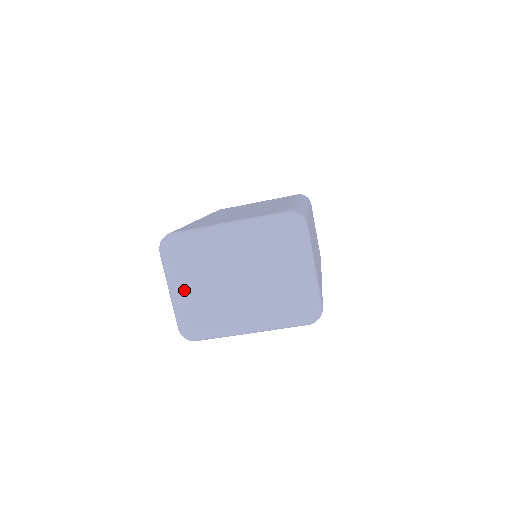
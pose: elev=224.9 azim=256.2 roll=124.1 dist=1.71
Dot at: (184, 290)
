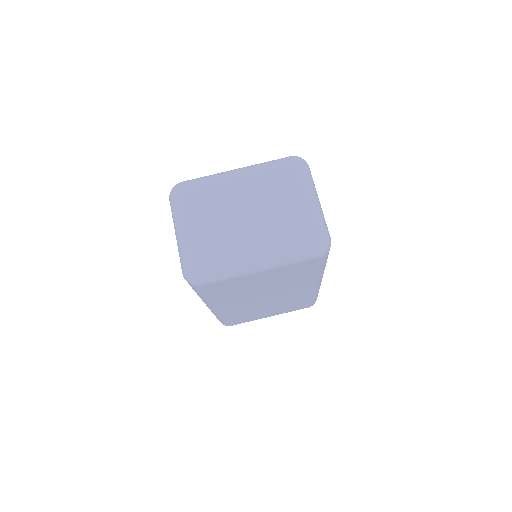
Dot at: (193, 224)
